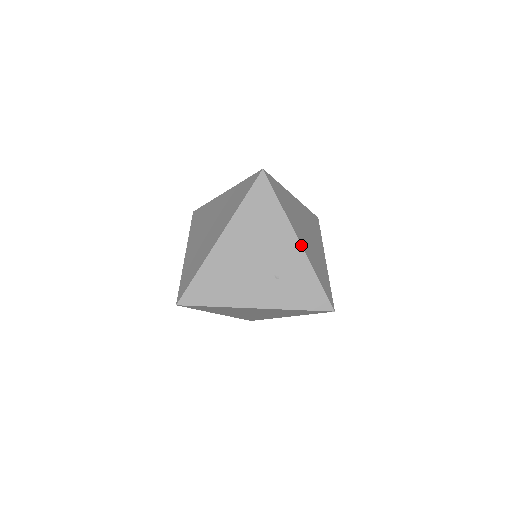
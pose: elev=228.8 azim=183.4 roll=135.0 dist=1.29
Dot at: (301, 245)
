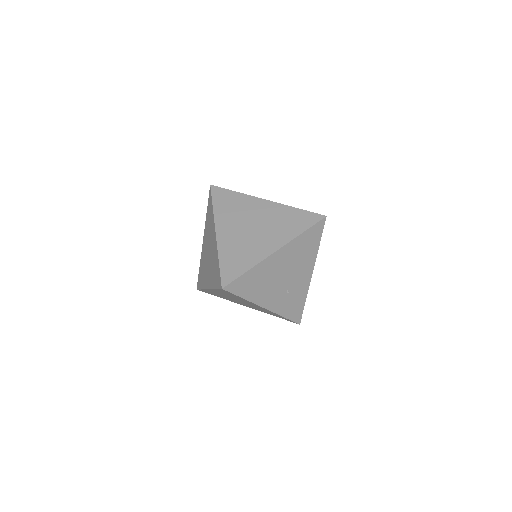
Dot at: occluded
